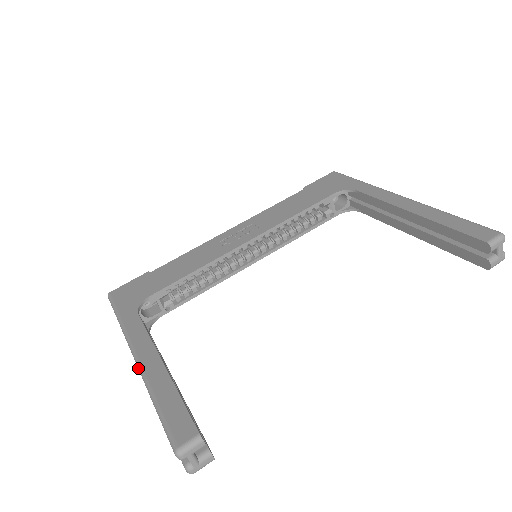
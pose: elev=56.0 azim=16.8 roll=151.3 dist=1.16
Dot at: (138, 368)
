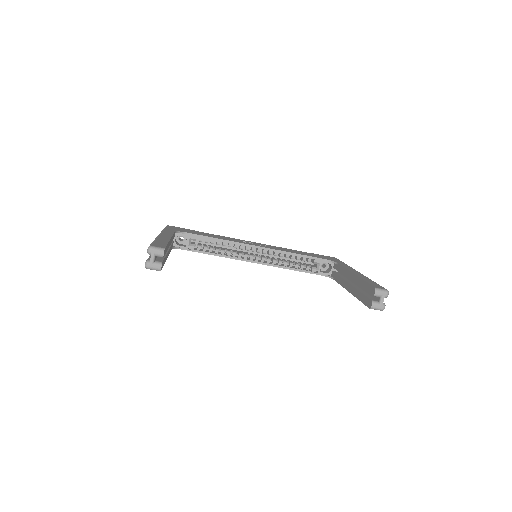
Dot at: (157, 236)
